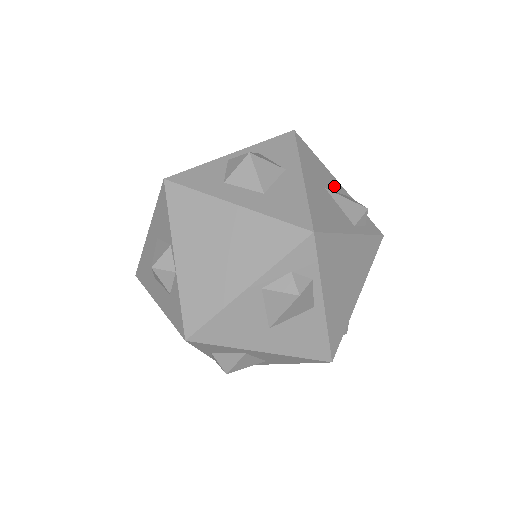
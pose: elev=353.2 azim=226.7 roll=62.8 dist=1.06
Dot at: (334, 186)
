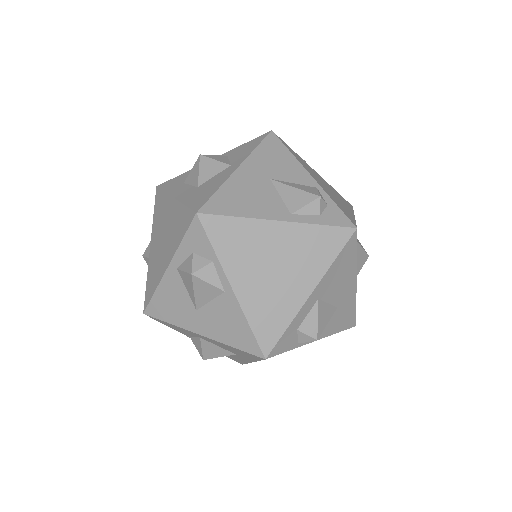
Dot at: (294, 177)
